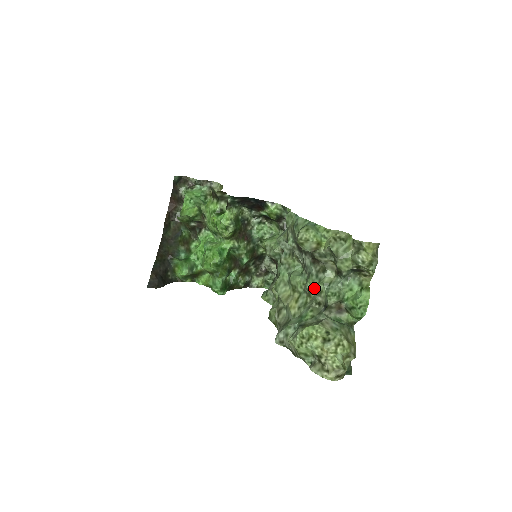
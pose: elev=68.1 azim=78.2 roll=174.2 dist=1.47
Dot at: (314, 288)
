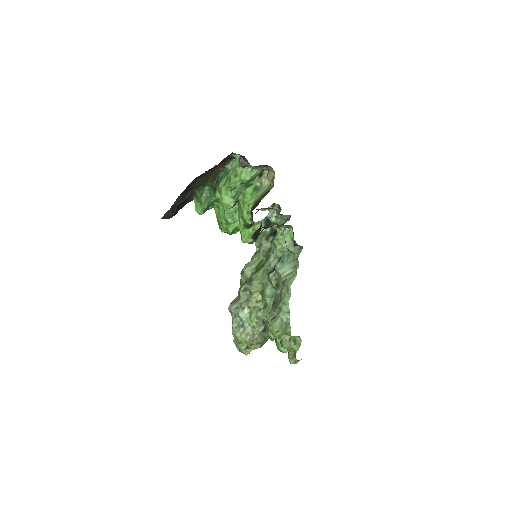
Dot at: (267, 319)
